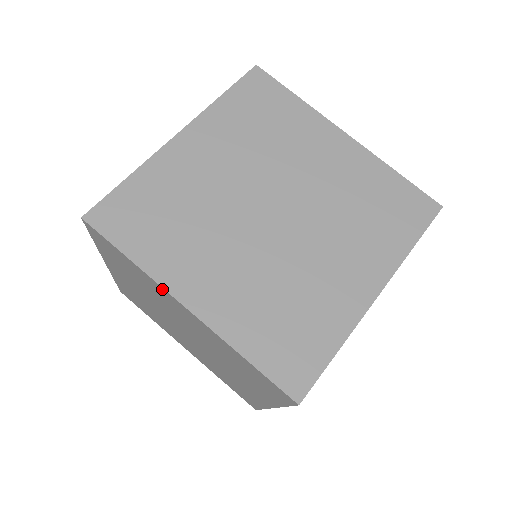
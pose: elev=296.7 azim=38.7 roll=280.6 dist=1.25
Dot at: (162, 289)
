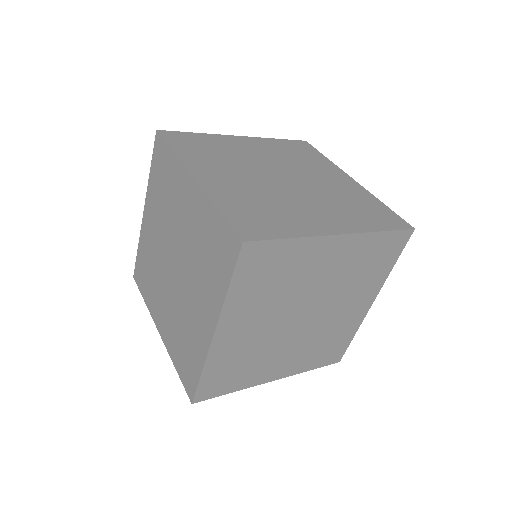
Dot at: (183, 170)
